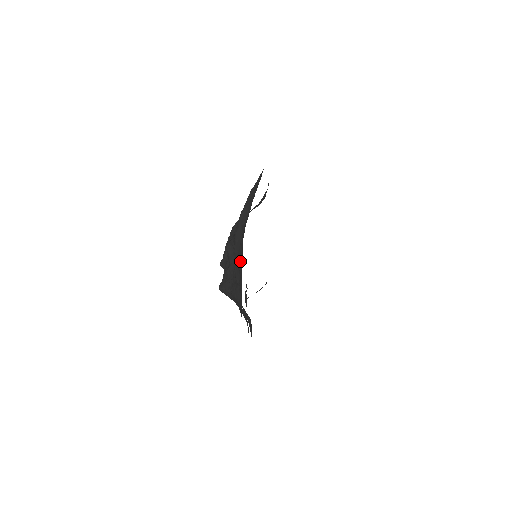
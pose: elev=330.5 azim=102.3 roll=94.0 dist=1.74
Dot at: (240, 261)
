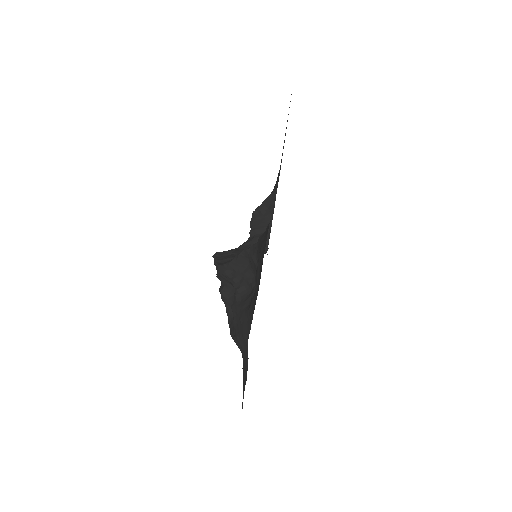
Dot at: occluded
